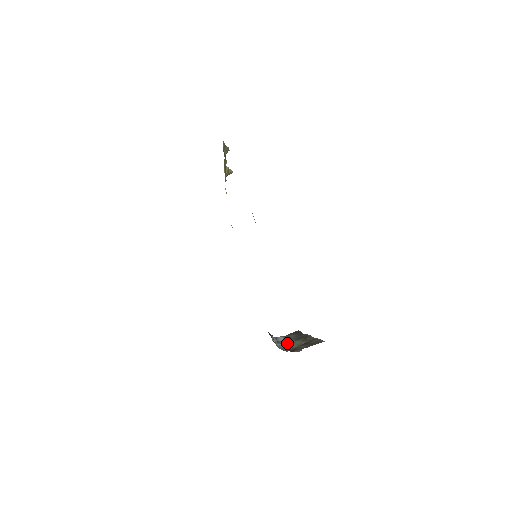
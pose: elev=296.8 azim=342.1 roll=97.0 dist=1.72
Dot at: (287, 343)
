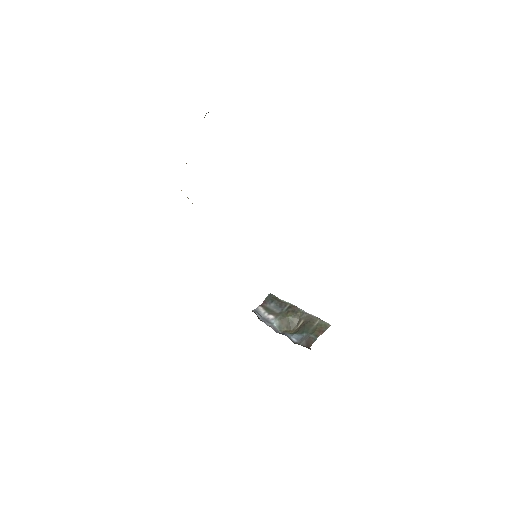
Dot at: (278, 322)
